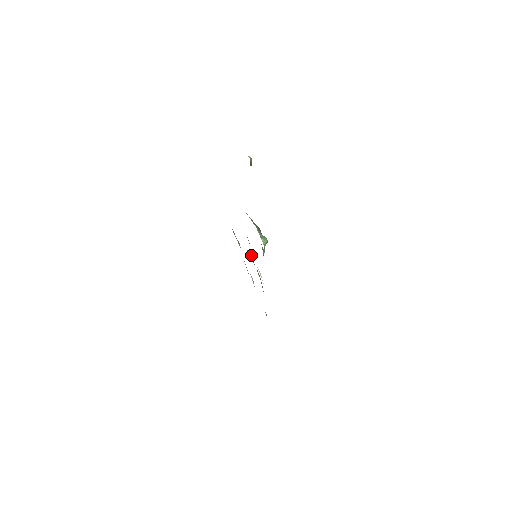
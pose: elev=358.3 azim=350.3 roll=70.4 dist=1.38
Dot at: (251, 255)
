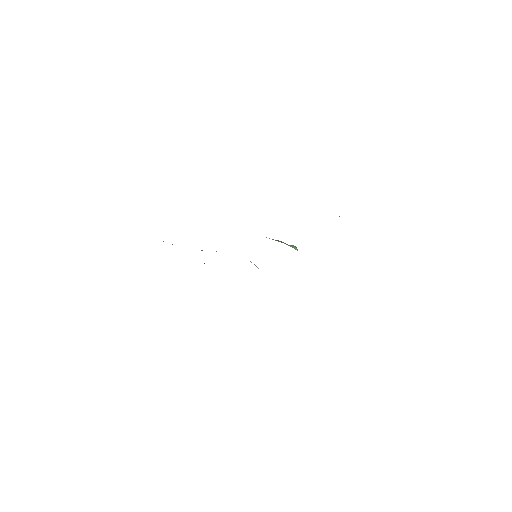
Dot at: occluded
